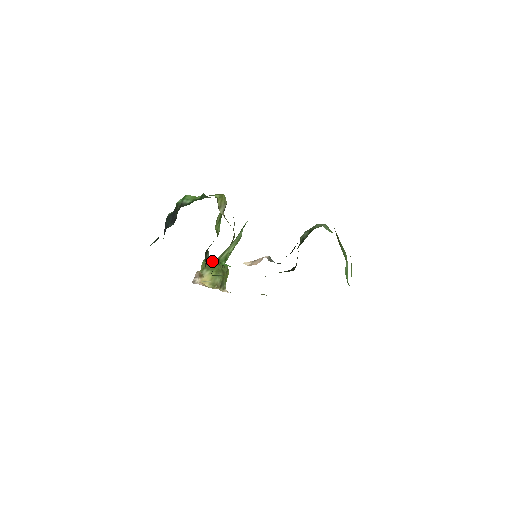
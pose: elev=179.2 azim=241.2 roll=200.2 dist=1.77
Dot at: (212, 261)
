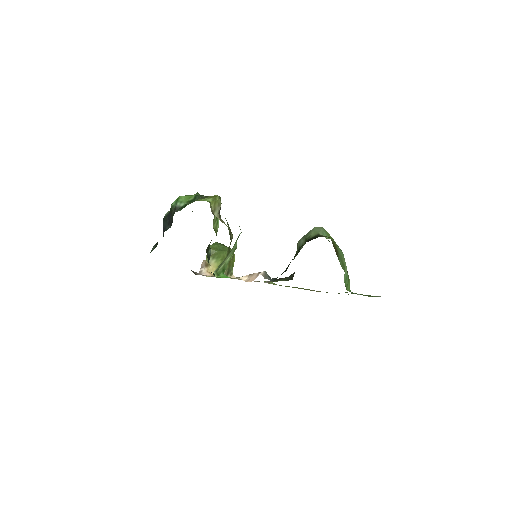
Dot at: (217, 247)
